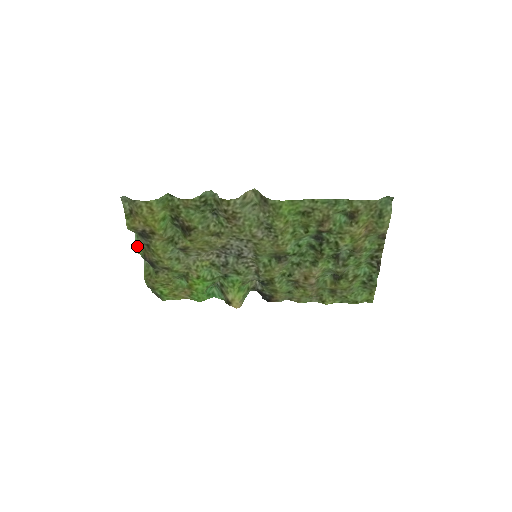
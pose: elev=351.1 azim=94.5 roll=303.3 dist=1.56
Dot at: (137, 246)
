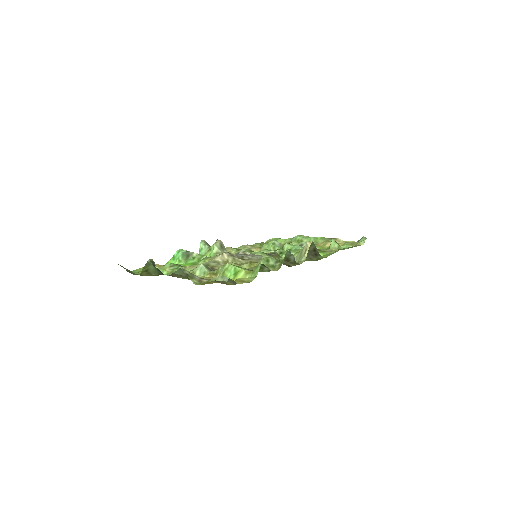
Dot at: (171, 273)
